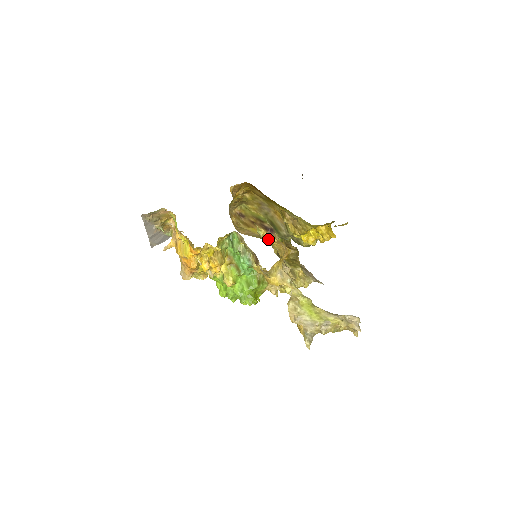
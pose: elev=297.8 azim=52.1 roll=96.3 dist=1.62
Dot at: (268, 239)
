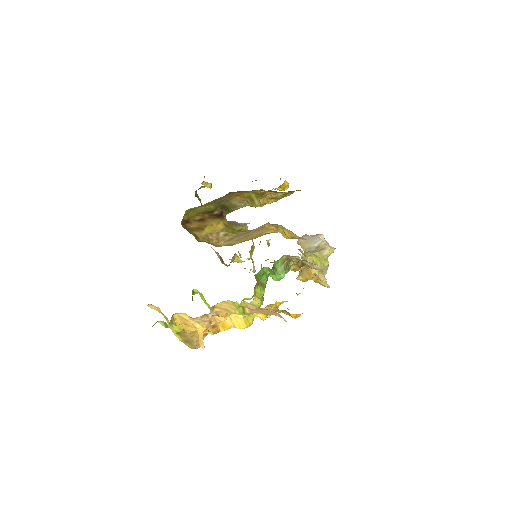
Dot at: (283, 234)
